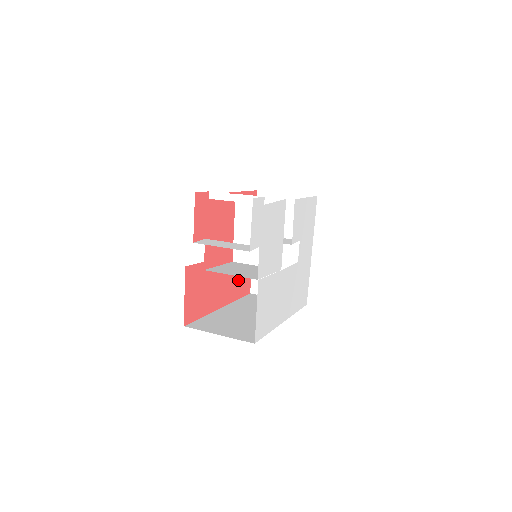
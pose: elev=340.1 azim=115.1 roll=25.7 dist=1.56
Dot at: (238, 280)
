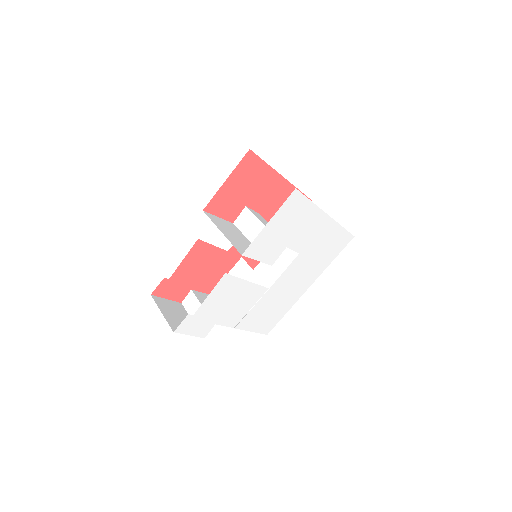
Dot at: occluded
